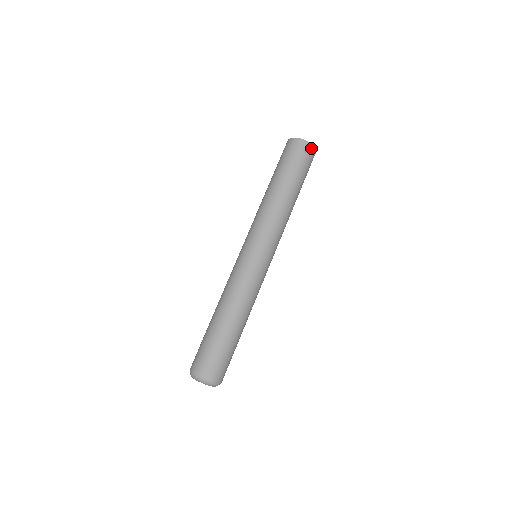
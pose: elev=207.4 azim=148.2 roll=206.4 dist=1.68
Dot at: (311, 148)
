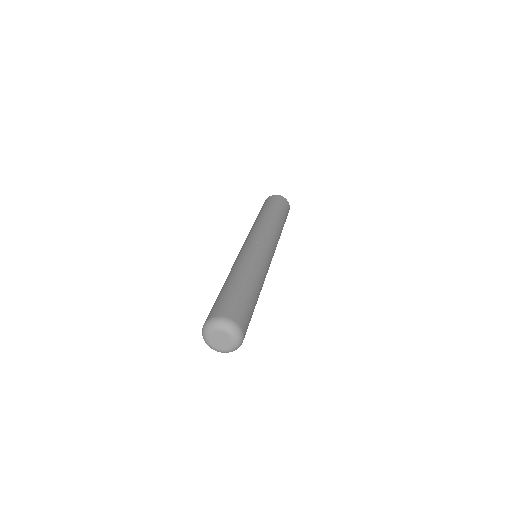
Dot at: (280, 197)
